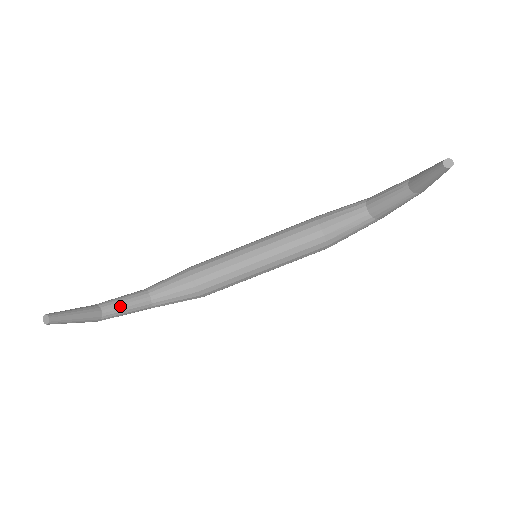
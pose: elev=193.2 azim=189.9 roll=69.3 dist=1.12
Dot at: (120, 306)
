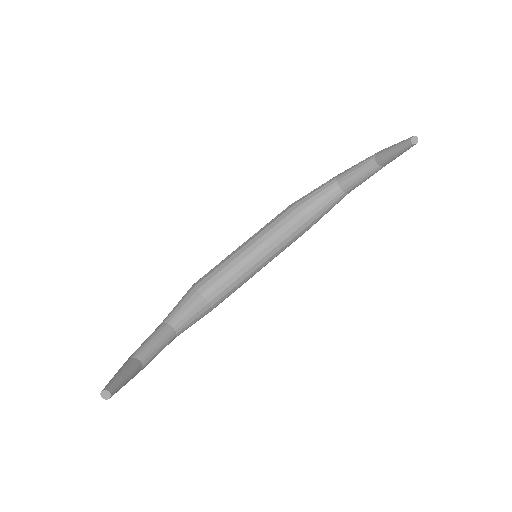
Dot at: (153, 349)
